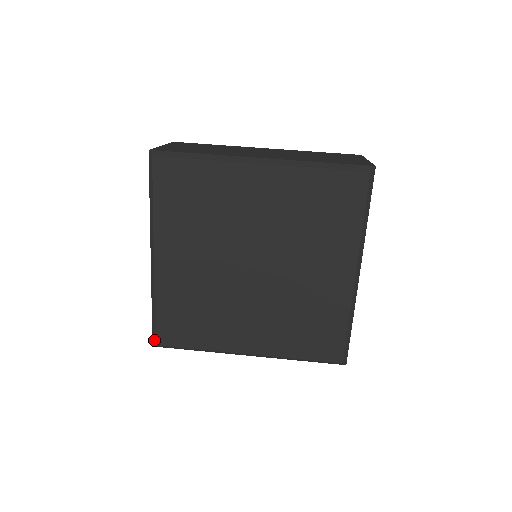
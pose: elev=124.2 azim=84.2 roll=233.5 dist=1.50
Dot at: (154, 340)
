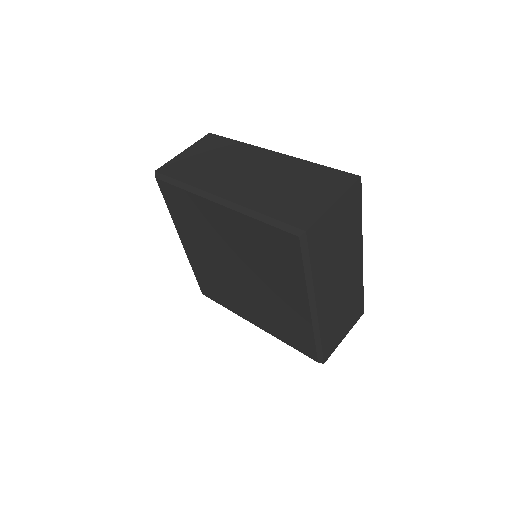
Dot at: (201, 290)
